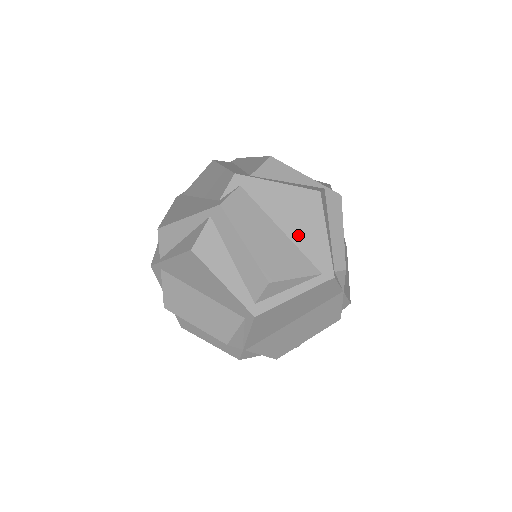
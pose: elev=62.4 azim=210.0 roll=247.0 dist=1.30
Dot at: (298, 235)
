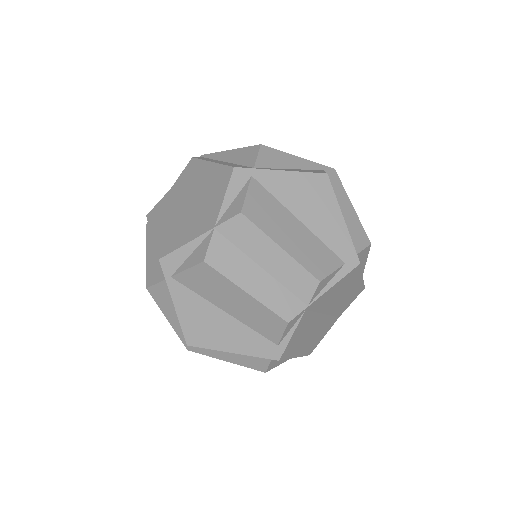
Dot at: occluded
